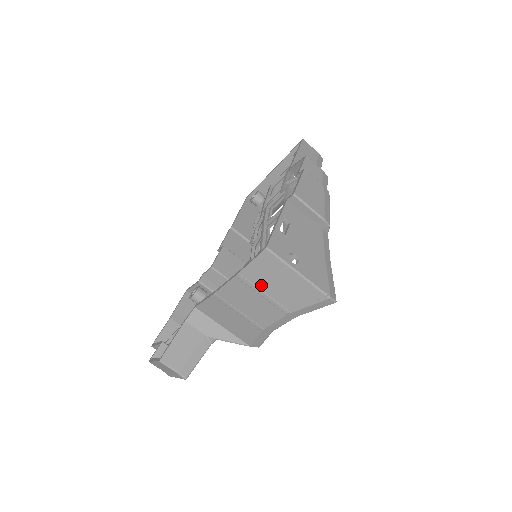
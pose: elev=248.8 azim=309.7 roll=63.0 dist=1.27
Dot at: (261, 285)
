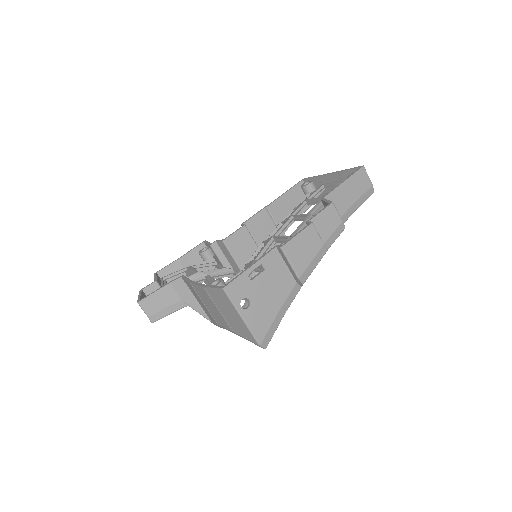
Dot at: (217, 304)
